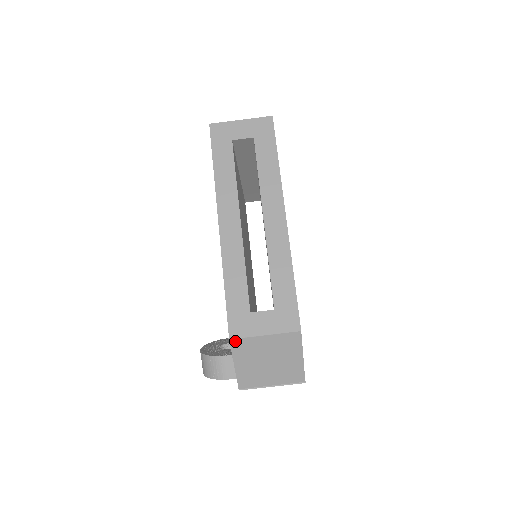
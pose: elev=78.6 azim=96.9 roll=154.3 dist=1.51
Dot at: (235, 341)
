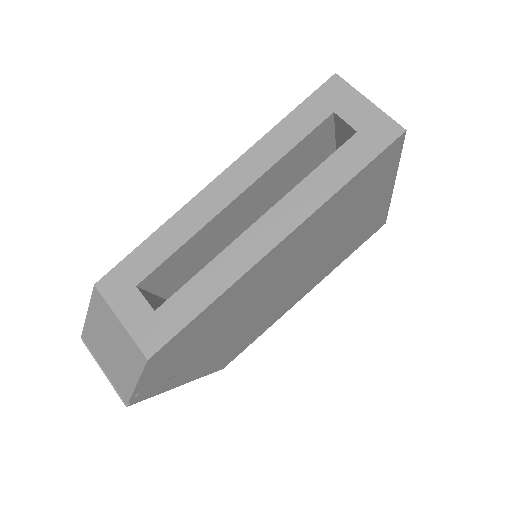
Dot at: (97, 293)
